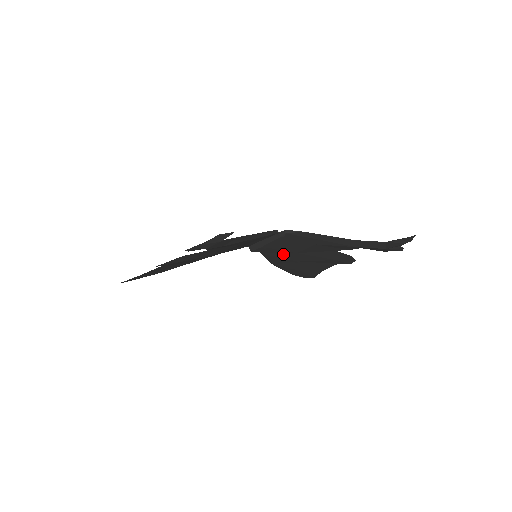
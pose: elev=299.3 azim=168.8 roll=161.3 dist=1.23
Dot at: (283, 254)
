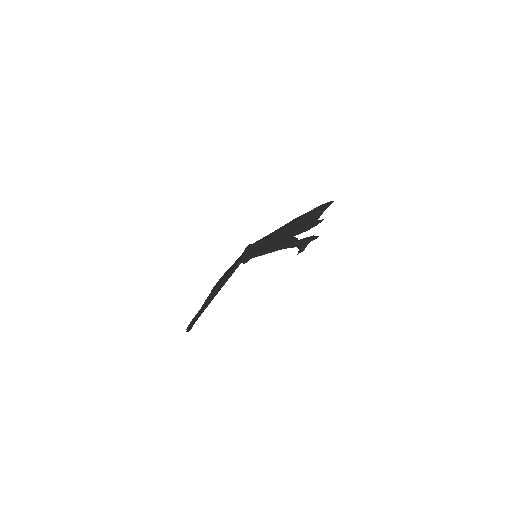
Dot at: occluded
